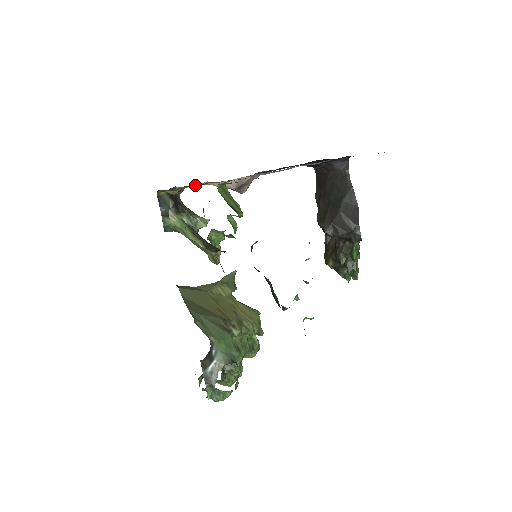
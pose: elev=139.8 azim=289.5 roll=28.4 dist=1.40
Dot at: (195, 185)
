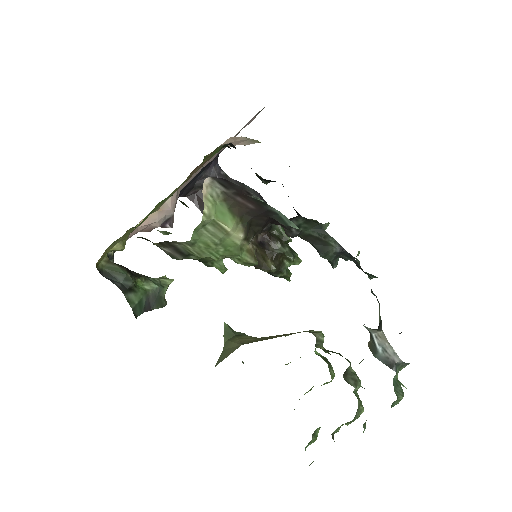
Dot at: occluded
